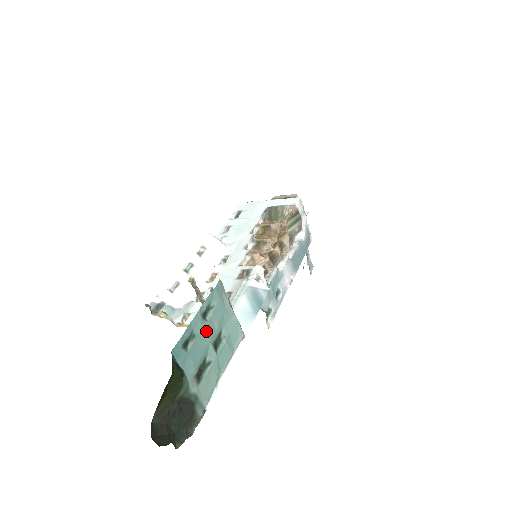
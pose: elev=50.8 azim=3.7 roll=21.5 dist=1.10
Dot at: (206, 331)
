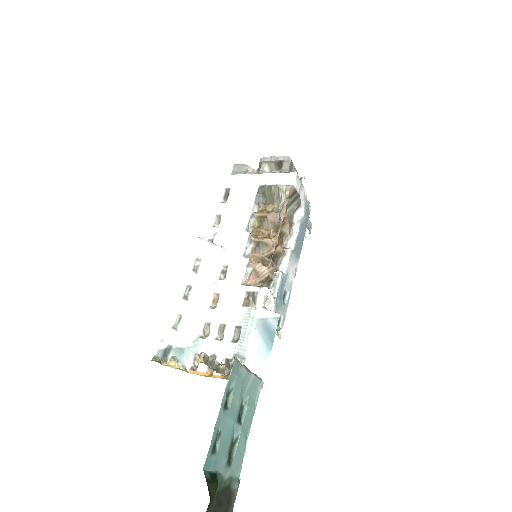
Dot at: (230, 418)
